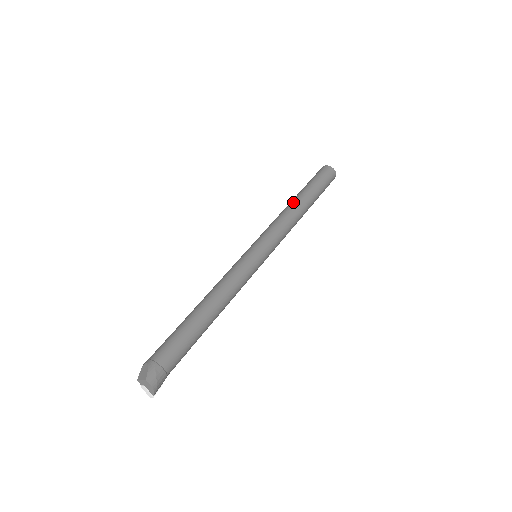
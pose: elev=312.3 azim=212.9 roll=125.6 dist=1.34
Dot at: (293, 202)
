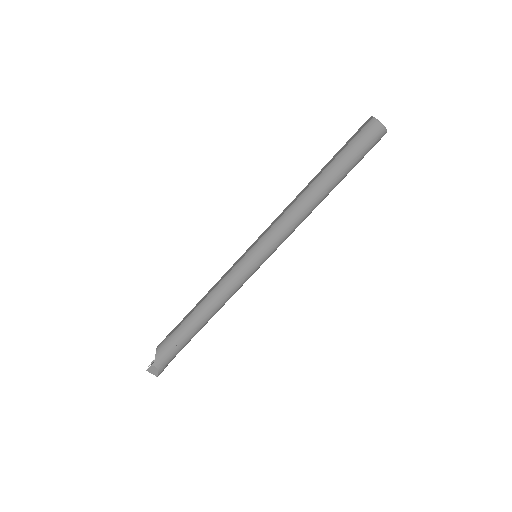
Dot at: (319, 197)
